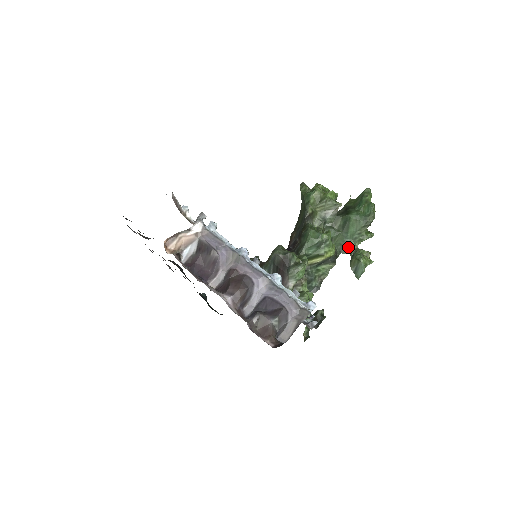
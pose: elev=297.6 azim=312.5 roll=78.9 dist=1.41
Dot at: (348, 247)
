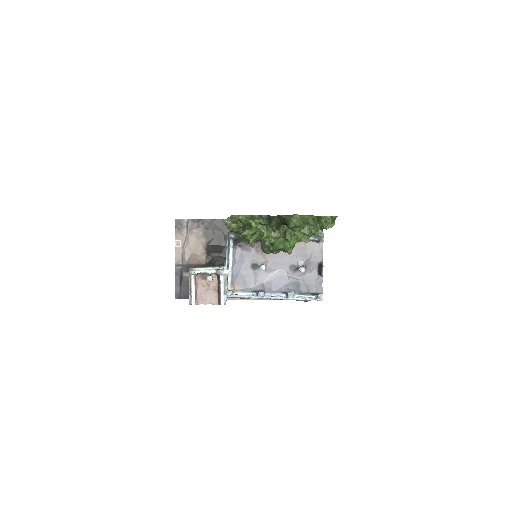
Dot at: occluded
